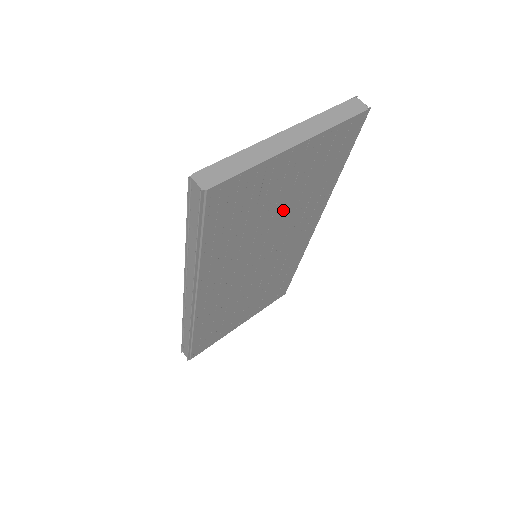
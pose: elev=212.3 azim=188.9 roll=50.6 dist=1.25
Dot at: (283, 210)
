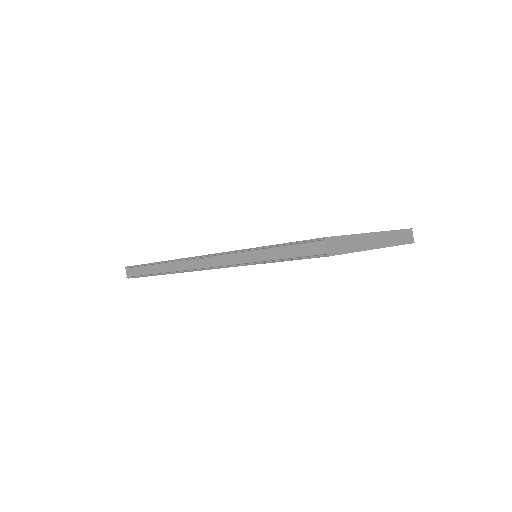
Dot at: occluded
